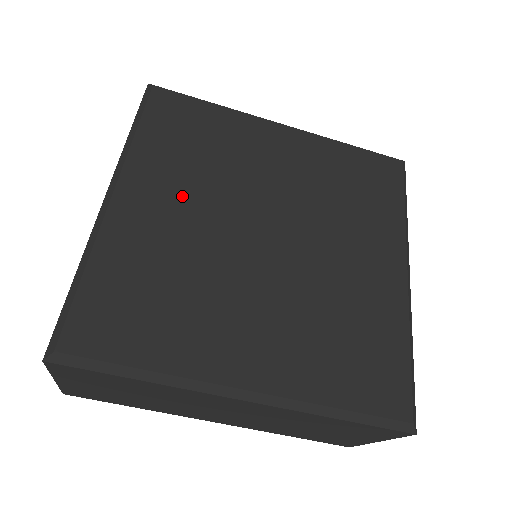
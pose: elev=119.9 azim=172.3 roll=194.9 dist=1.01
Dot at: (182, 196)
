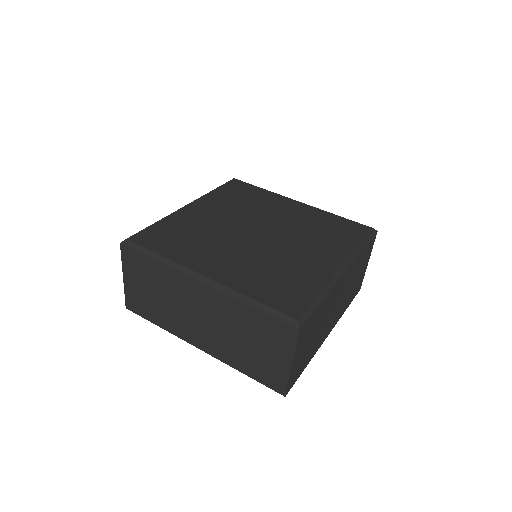
Dot at: (221, 212)
